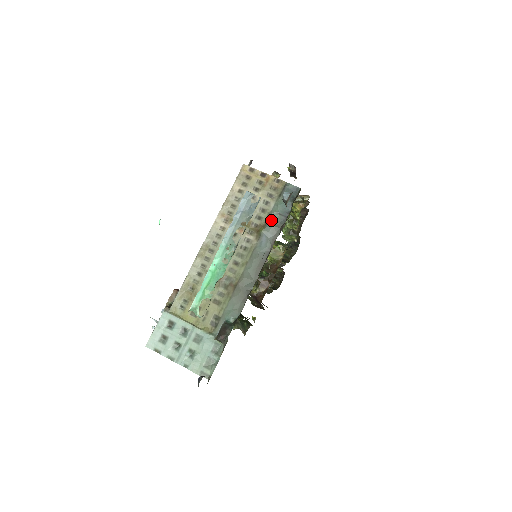
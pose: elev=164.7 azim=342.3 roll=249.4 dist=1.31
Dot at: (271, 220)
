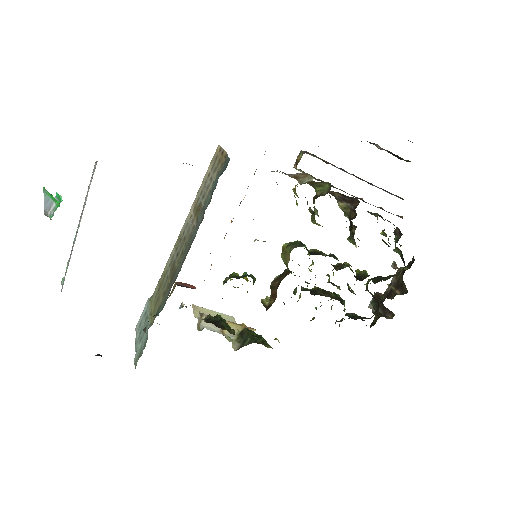
Dot at: (206, 202)
